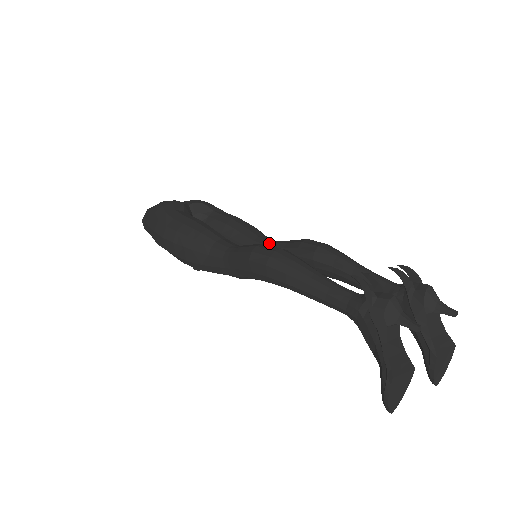
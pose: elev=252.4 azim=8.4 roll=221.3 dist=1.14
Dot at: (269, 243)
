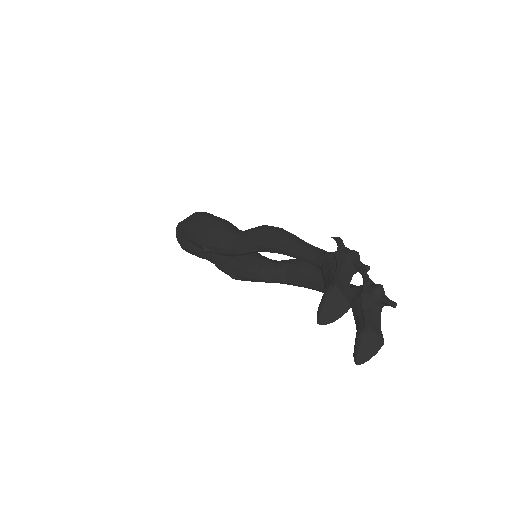
Dot at: occluded
